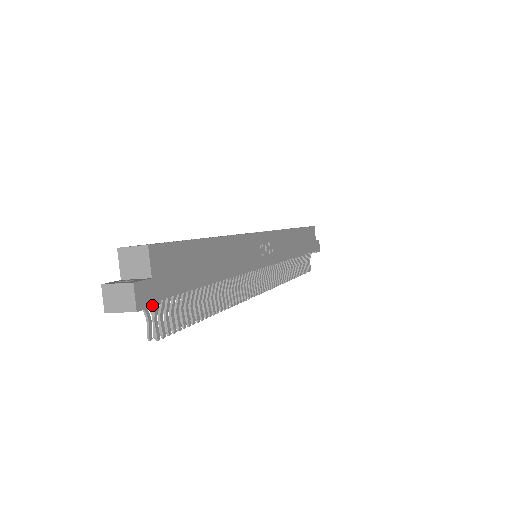
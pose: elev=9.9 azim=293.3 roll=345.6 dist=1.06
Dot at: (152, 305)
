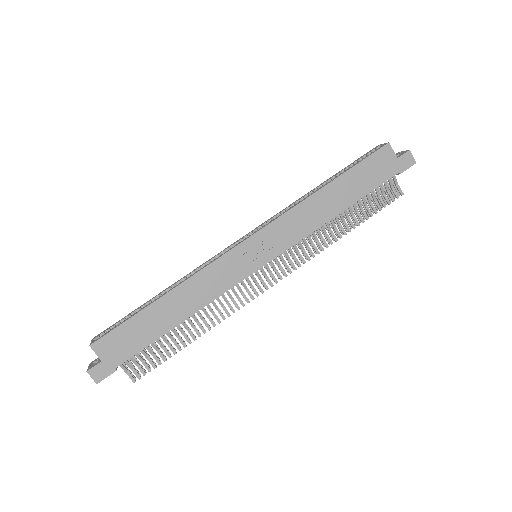
Dot at: (109, 375)
